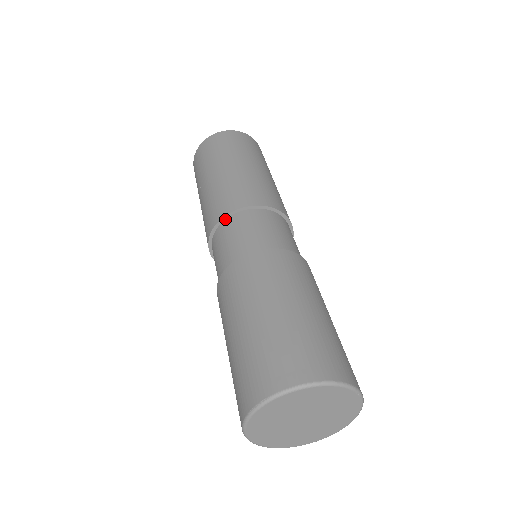
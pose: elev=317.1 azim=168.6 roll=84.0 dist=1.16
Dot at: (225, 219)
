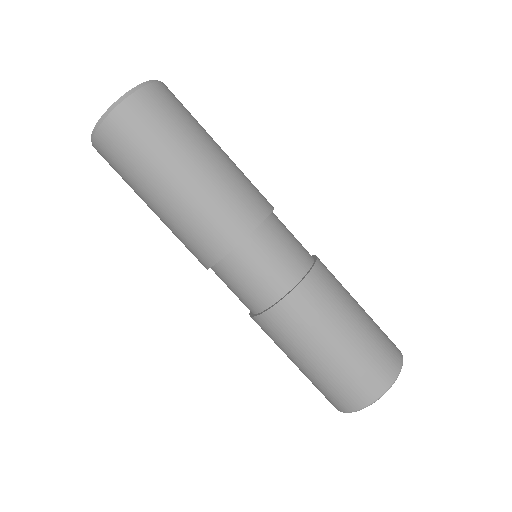
Dot at: occluded
